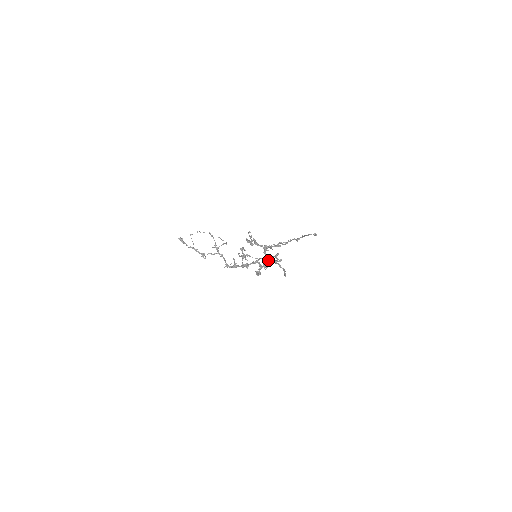
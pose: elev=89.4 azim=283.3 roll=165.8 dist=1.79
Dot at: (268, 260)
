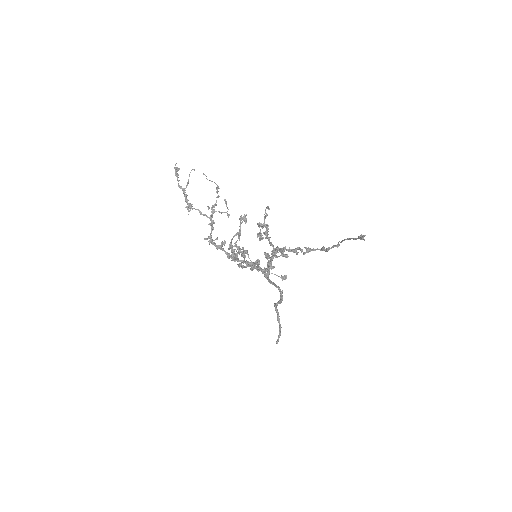
Dot at: (268, 256)
